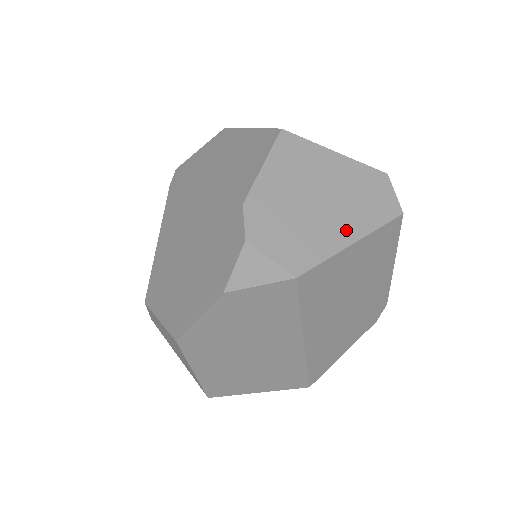
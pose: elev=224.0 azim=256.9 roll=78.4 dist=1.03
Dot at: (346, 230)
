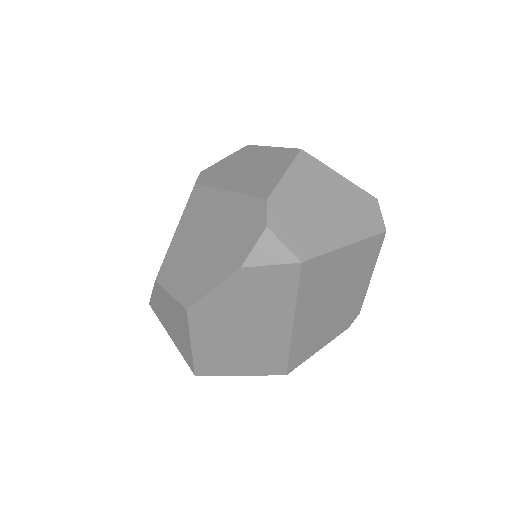
Dot at: (342, 234)
